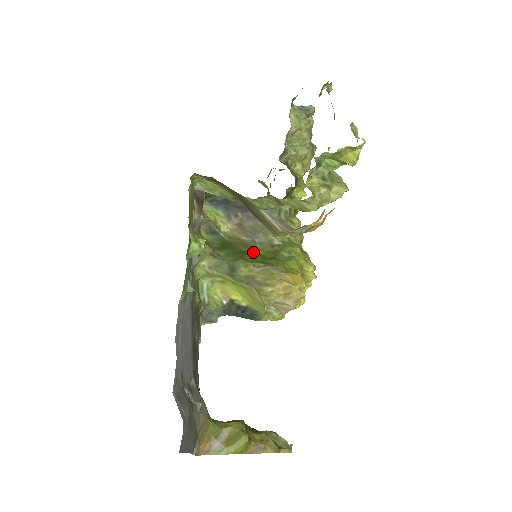
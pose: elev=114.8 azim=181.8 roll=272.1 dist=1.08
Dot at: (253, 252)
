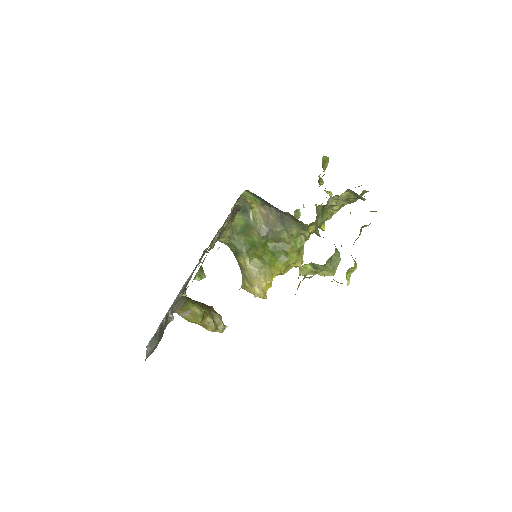
Dot at: (260, 245)
